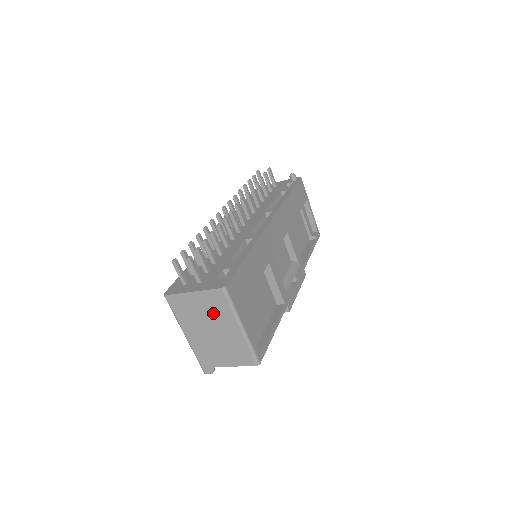
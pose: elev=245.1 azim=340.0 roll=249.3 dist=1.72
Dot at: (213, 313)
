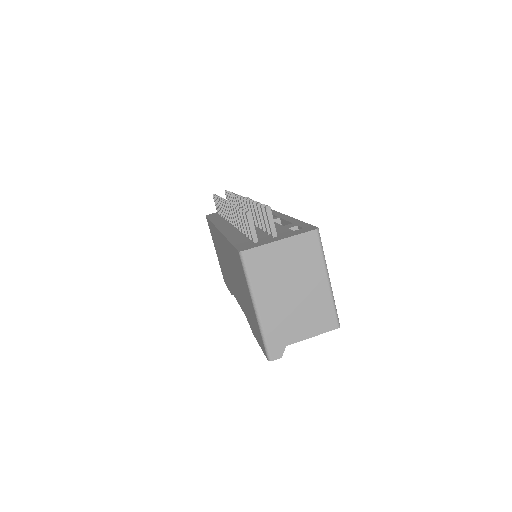
Dot at: (300, 265)
